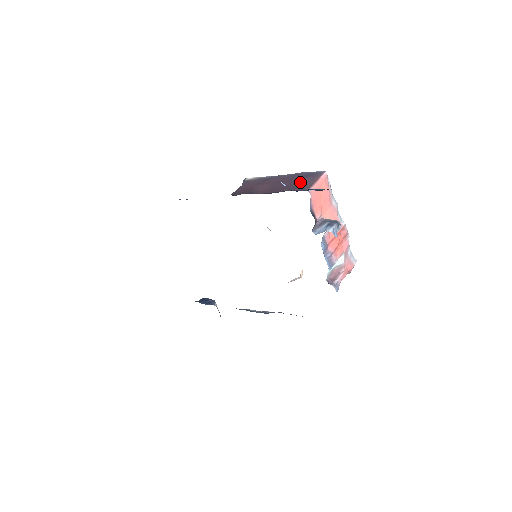
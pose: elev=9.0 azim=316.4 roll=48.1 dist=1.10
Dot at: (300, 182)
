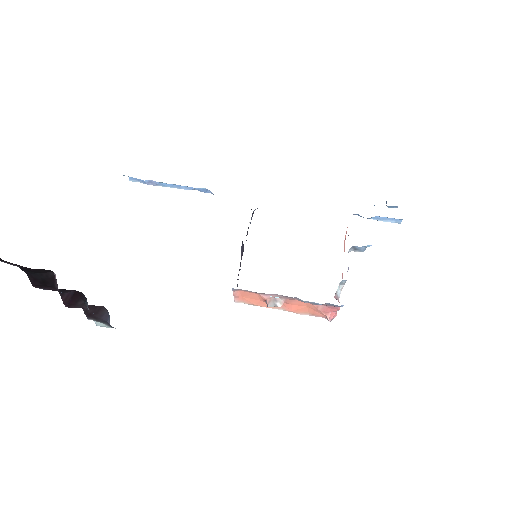
Dot at: occluded
